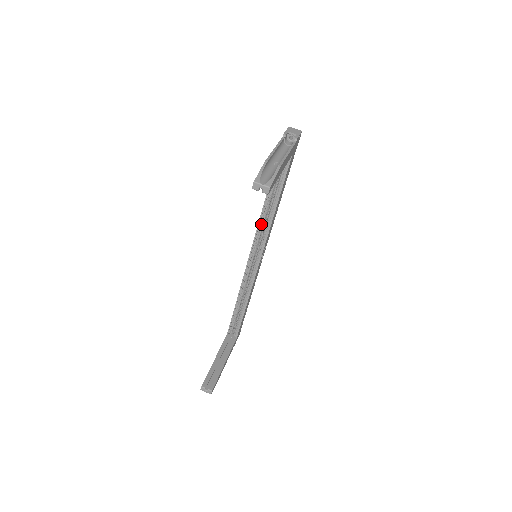
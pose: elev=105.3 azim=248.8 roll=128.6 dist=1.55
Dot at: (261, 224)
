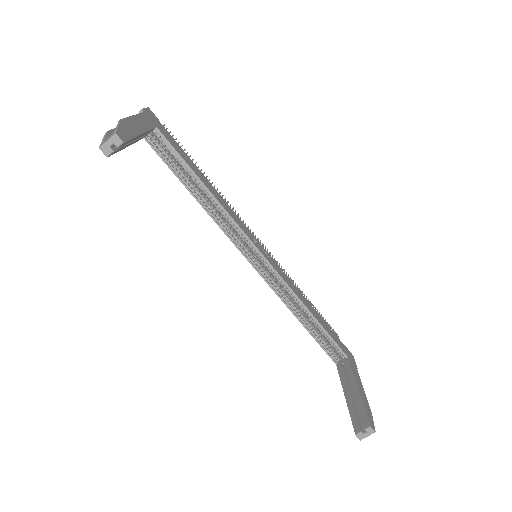
Dot at: (218, 220)
